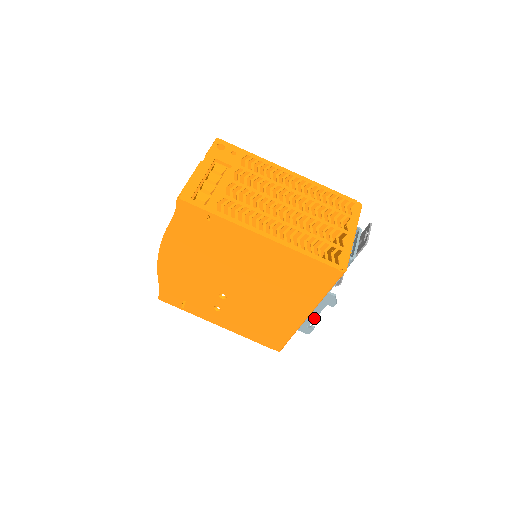
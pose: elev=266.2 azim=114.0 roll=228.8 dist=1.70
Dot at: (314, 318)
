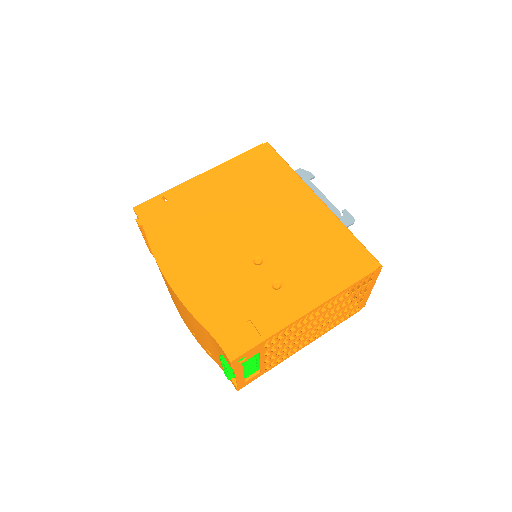
Dot at: (327, 201)
